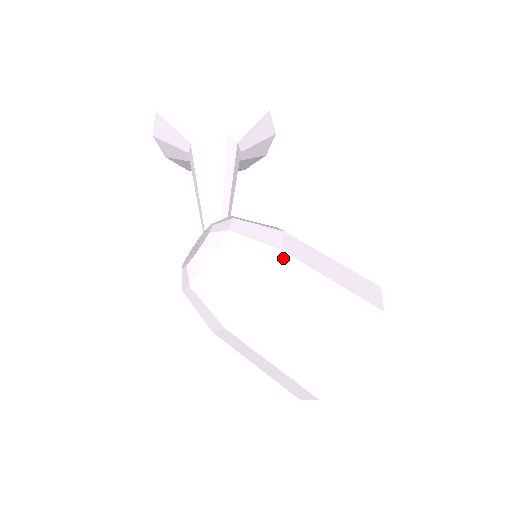
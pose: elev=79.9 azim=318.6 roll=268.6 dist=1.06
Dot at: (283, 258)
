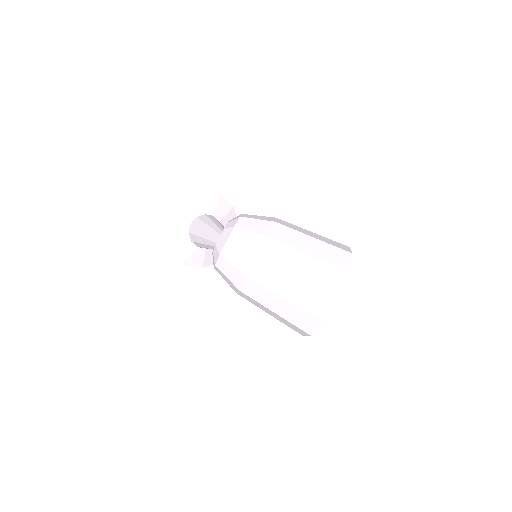
Dot at: (279, 220)
